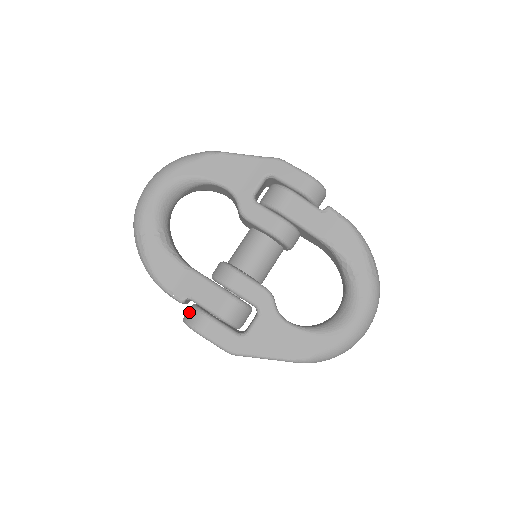
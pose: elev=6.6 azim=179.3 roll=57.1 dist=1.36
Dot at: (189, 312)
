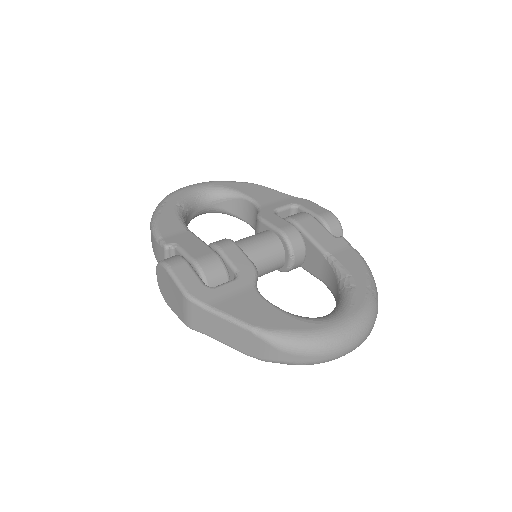
Dot at: occluded
